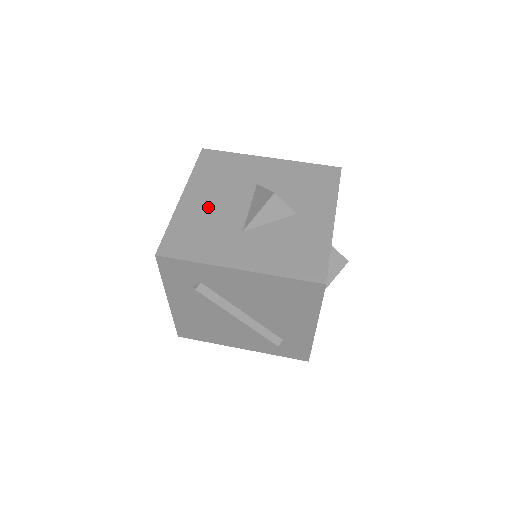
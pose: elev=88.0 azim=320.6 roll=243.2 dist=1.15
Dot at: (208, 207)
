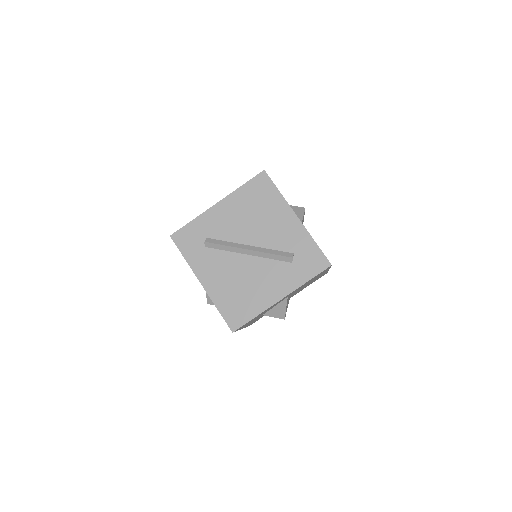
Dot at: occluded
